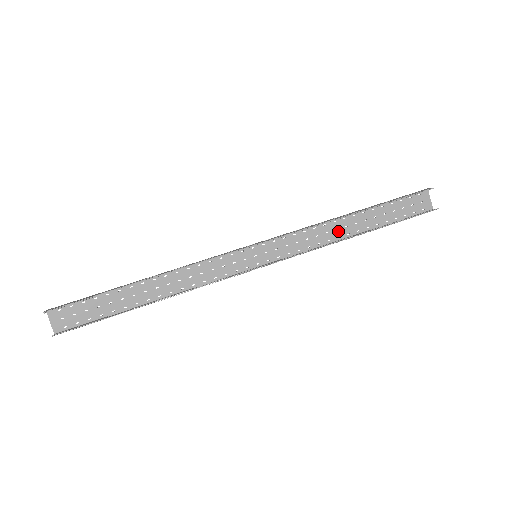
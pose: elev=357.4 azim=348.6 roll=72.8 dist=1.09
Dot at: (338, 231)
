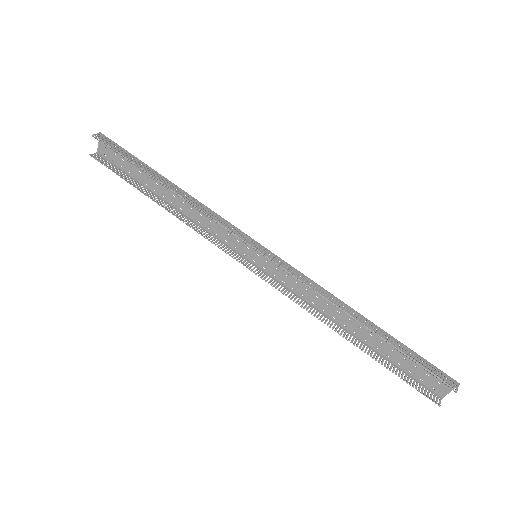
Dot at: (338, 314)
